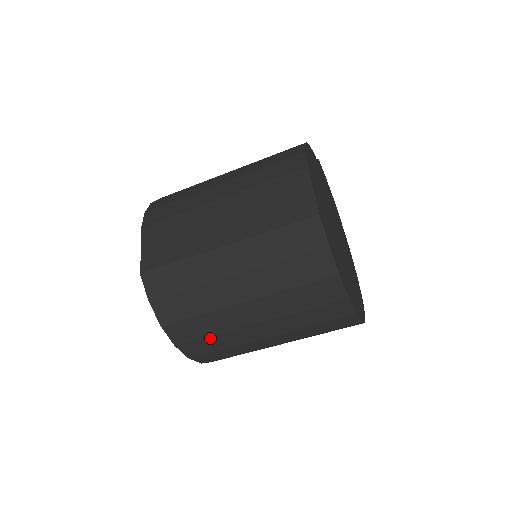
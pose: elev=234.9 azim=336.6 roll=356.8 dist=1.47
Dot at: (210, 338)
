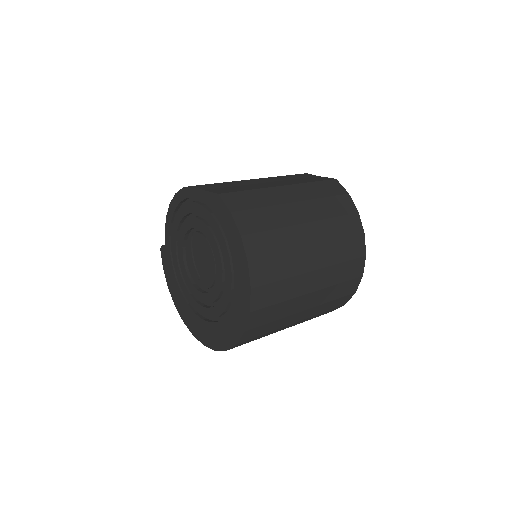
Dot at: (277, 258)
